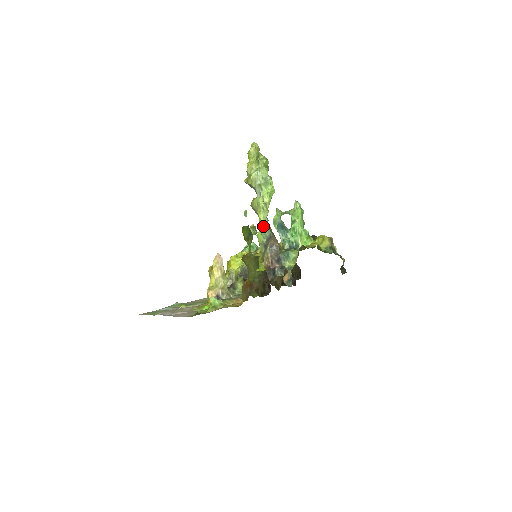
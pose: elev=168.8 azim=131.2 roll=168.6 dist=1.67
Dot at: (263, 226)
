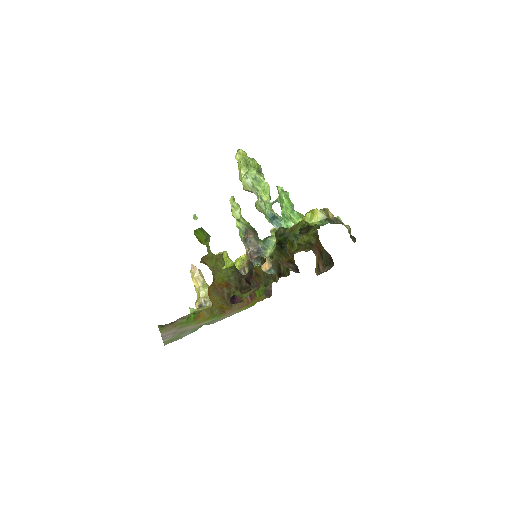
Dot at: (237, 223)
